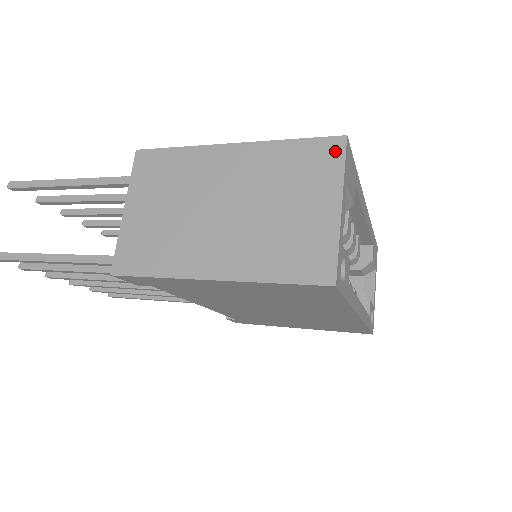
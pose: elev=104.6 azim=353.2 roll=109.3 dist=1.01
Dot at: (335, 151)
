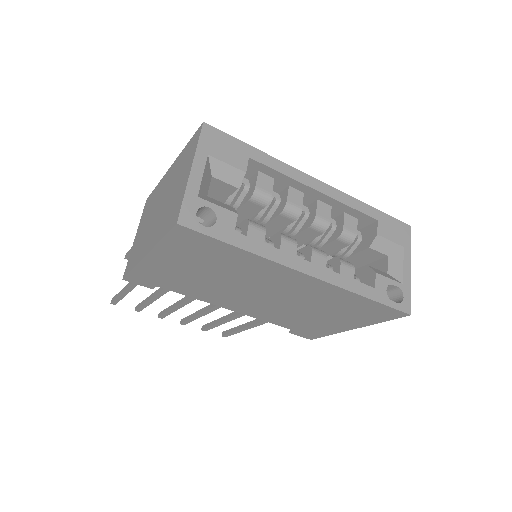
Dot at: (197, 136)
